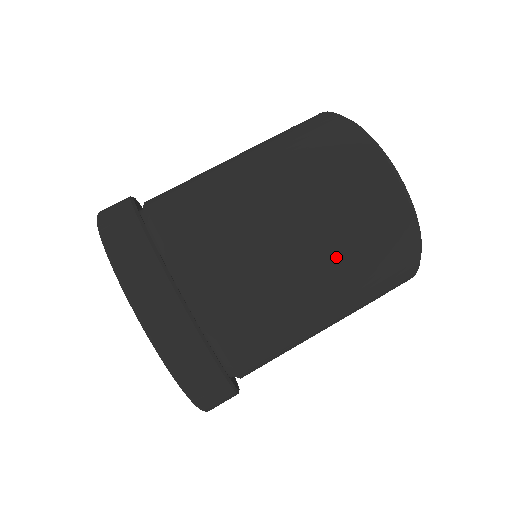
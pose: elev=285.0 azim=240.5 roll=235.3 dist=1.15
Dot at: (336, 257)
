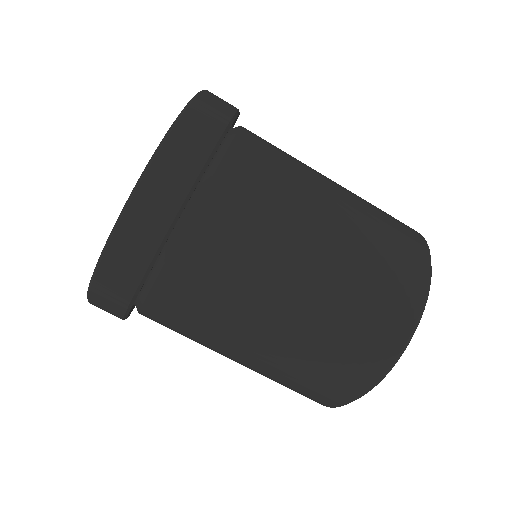
Dot at: (330, 287)
